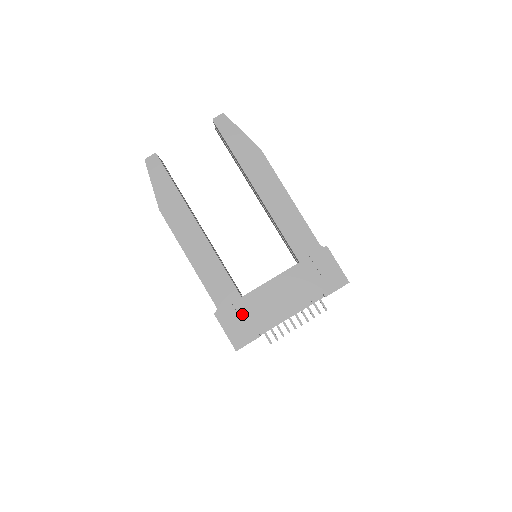
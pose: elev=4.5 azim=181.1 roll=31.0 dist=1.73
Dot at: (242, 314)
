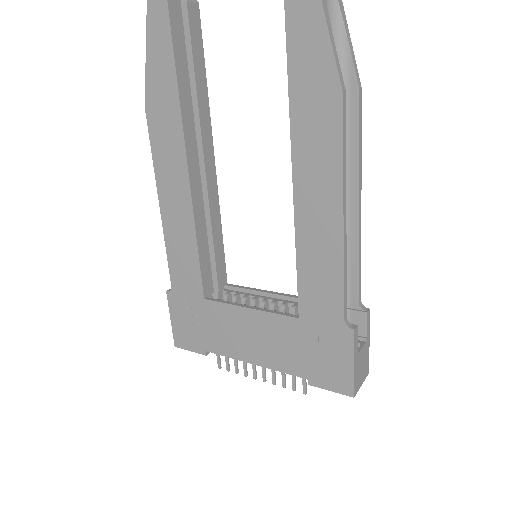
Dot at: (196, 317)
